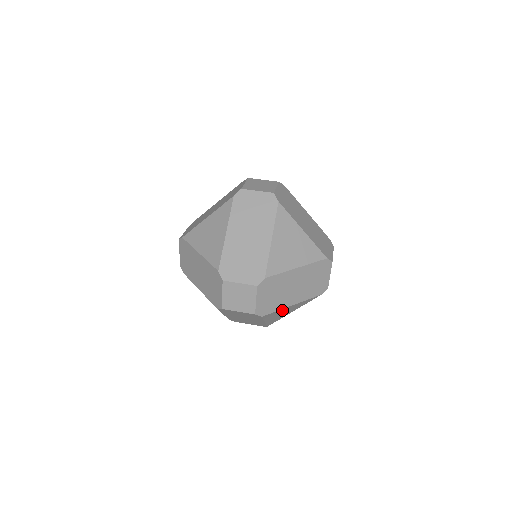
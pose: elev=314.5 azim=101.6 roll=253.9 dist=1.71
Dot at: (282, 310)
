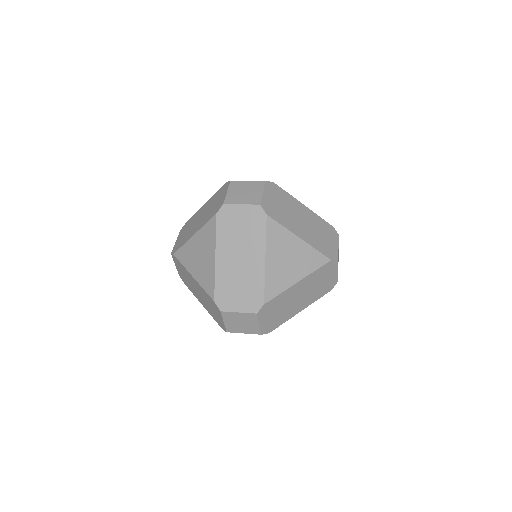
Dot at: (288, 239)
